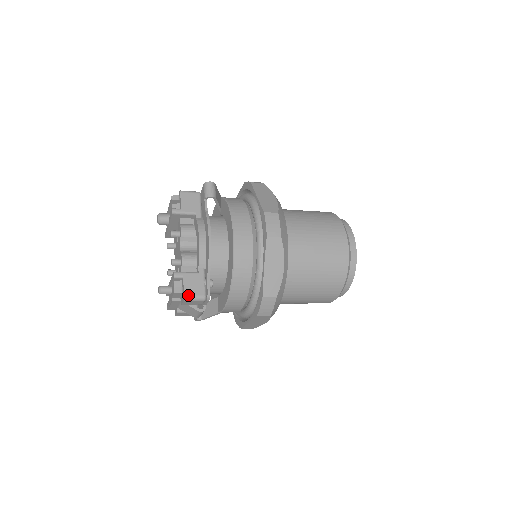
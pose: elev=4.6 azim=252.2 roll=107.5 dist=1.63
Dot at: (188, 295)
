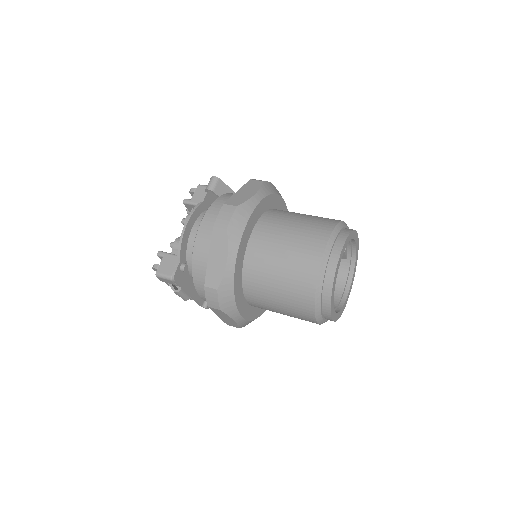
Dot at: (159, 272)
